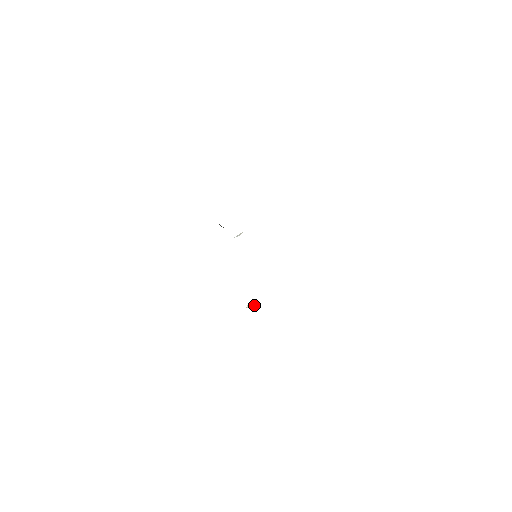
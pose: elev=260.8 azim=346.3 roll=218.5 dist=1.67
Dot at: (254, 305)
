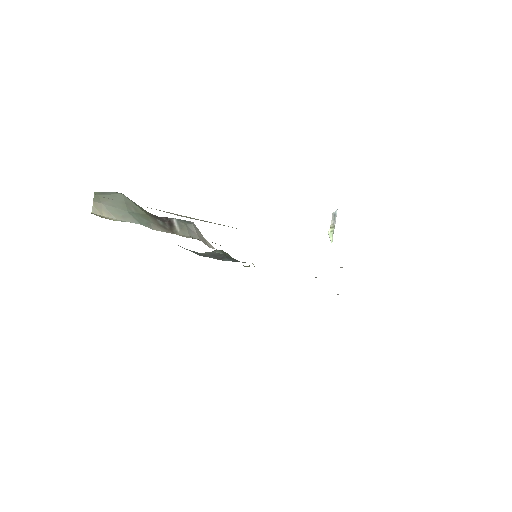
Dot at: occluded
